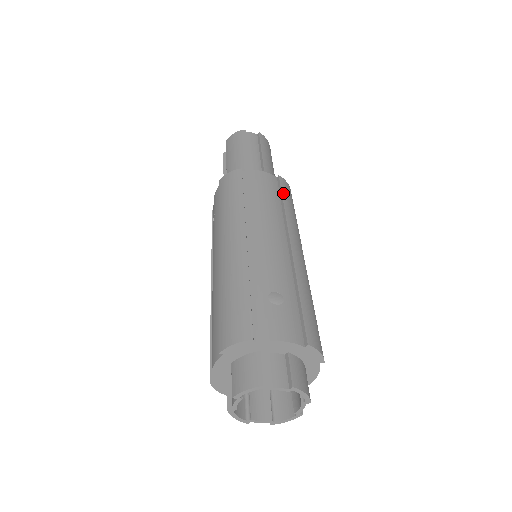
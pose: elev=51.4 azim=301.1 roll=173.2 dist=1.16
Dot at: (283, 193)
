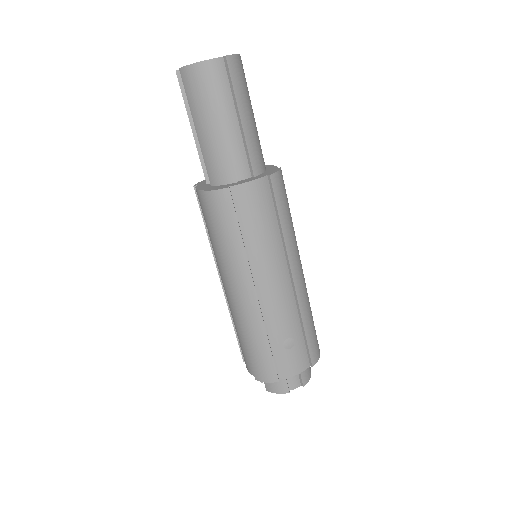
Dot at: (278, 206)
